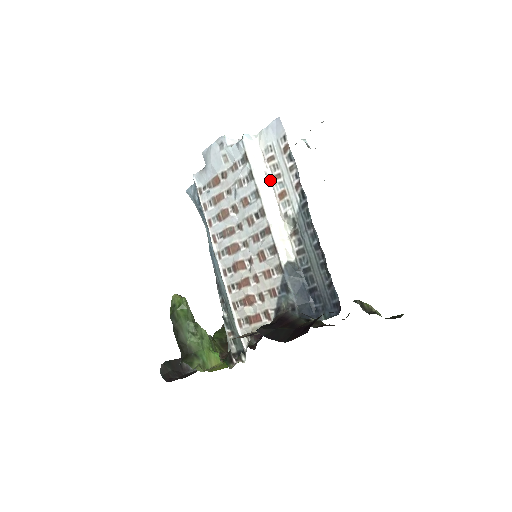
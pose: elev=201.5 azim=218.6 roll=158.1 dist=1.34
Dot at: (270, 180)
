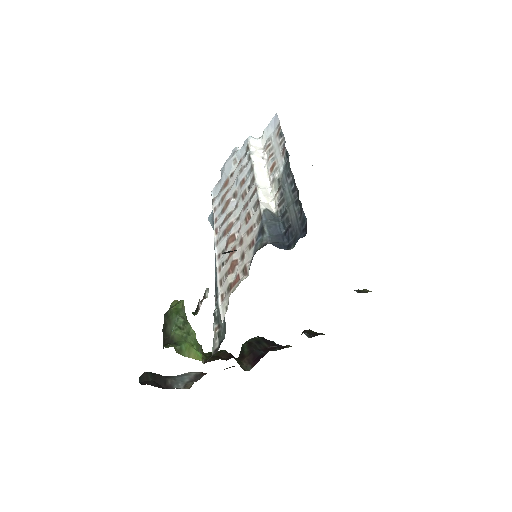
Dot at: (266, 163)
